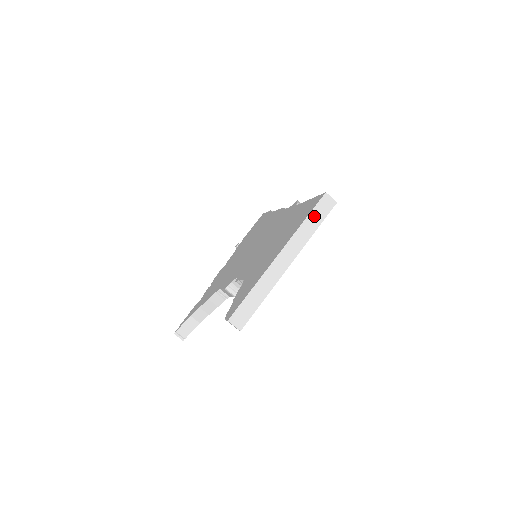
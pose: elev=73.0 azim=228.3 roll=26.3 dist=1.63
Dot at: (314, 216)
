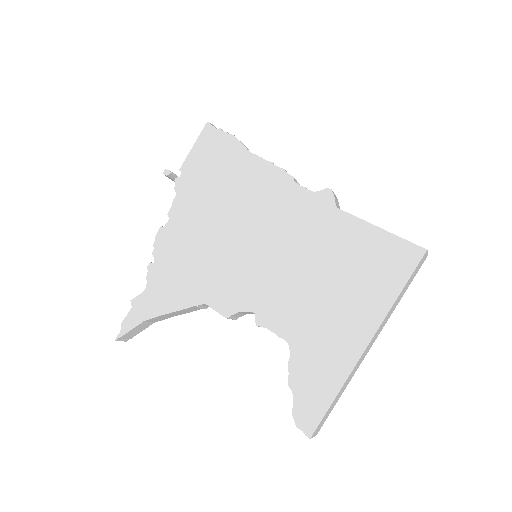
Dot at: (408, 283)
